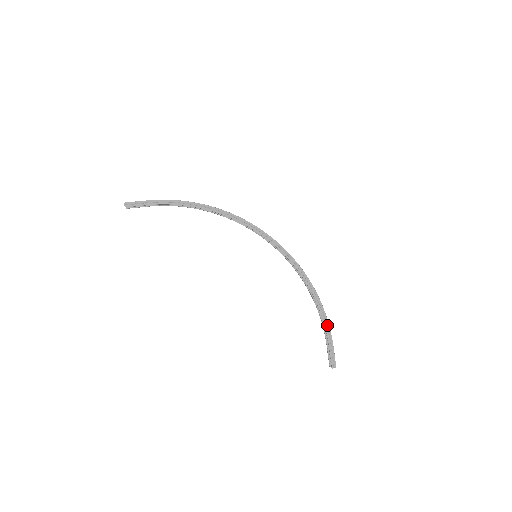
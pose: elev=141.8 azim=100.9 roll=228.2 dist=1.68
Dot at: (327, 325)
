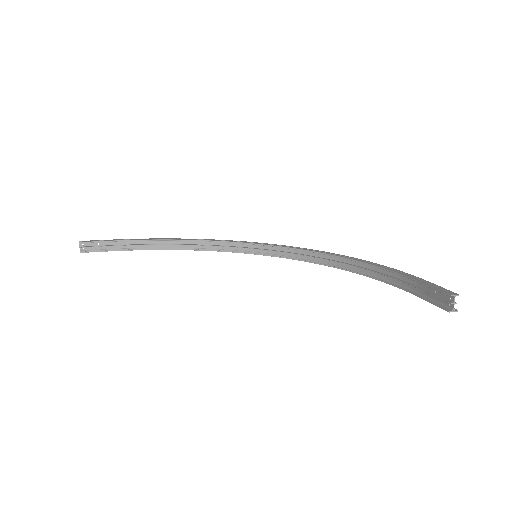
Dot at: (400, 272)
